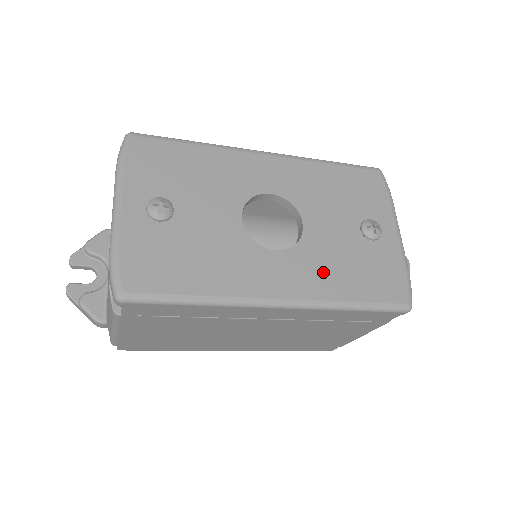
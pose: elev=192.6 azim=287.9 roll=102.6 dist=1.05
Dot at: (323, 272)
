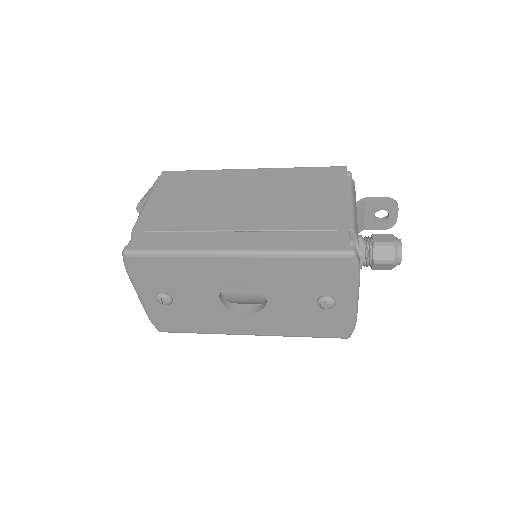
Dot at: (281, 324)
